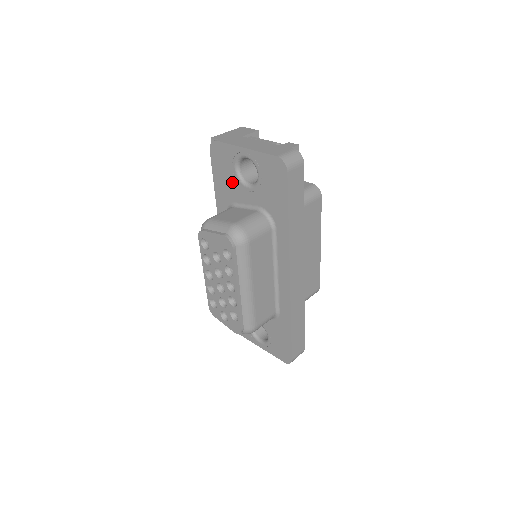
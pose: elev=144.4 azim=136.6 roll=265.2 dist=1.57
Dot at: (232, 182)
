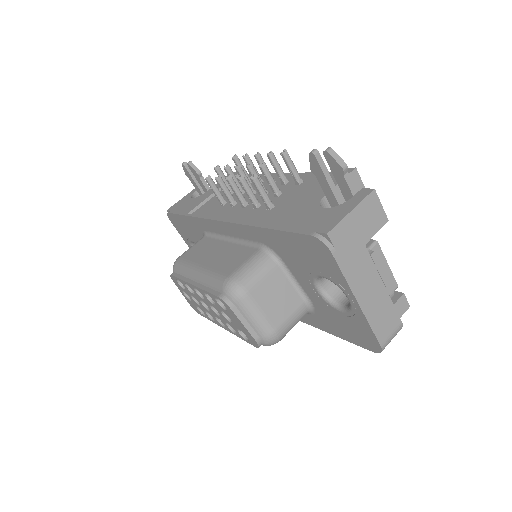
Dot at: (303, 266)
